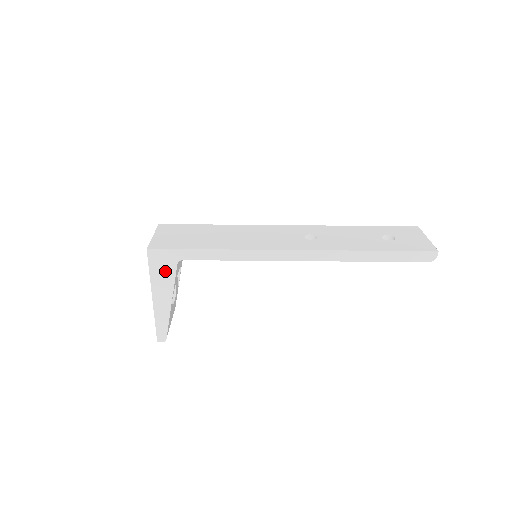
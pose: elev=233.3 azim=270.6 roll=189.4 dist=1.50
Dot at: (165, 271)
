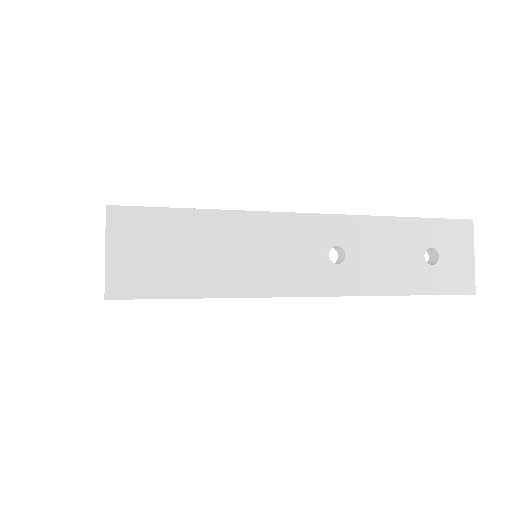
Dot at: occluded
